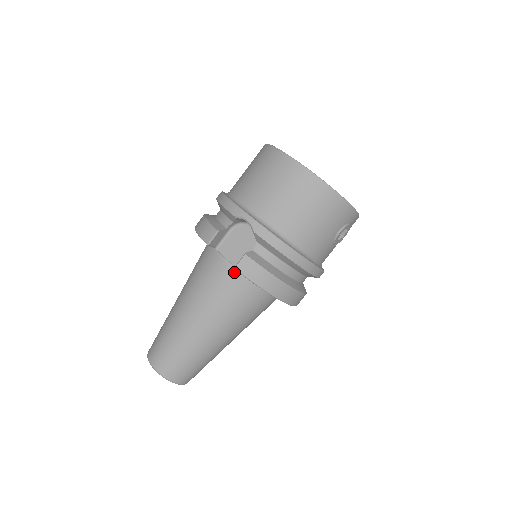
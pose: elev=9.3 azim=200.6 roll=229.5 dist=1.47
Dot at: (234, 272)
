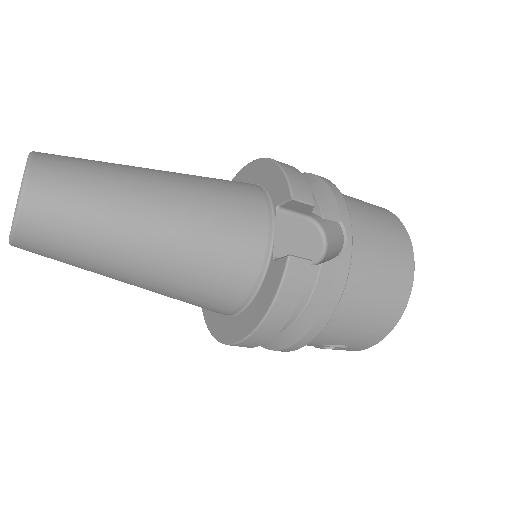
Dot at: (264, 250)
